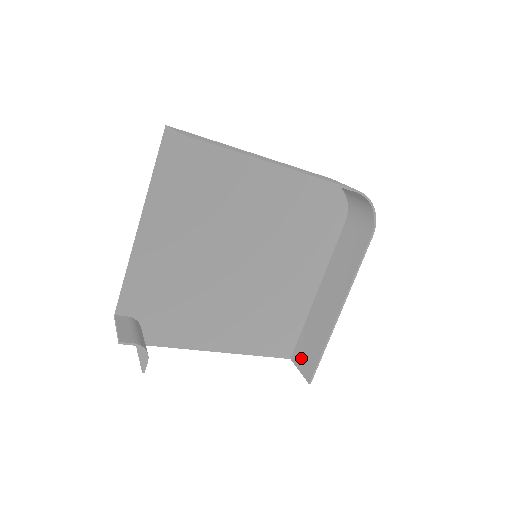
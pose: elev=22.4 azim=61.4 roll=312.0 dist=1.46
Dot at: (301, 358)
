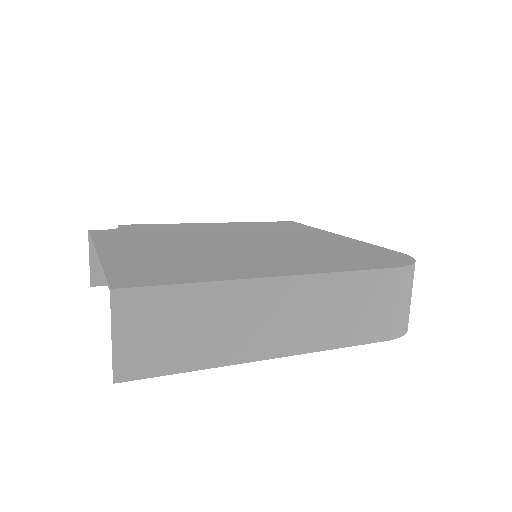
Dot at: occluded
